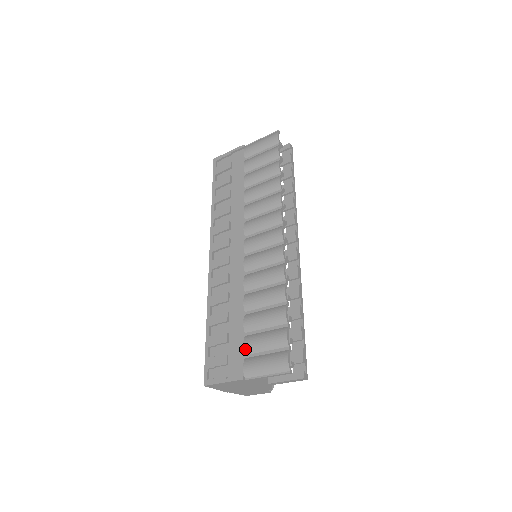
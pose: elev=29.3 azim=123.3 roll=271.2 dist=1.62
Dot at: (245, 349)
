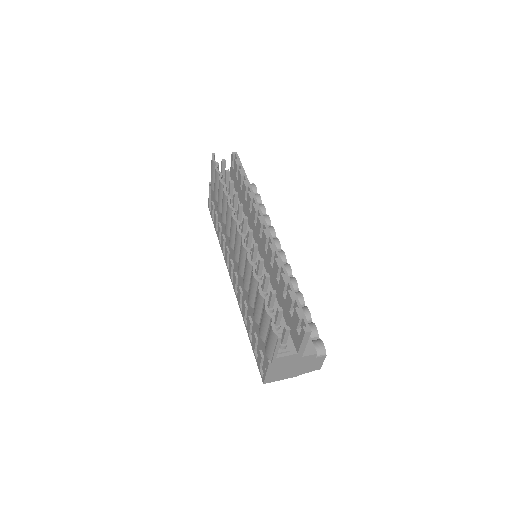
Dot at: (261, 338)
